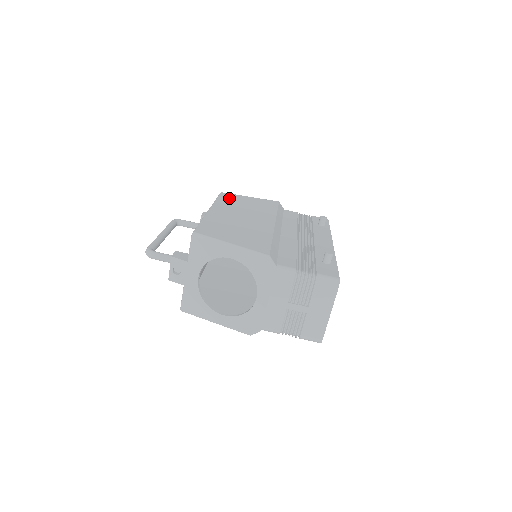
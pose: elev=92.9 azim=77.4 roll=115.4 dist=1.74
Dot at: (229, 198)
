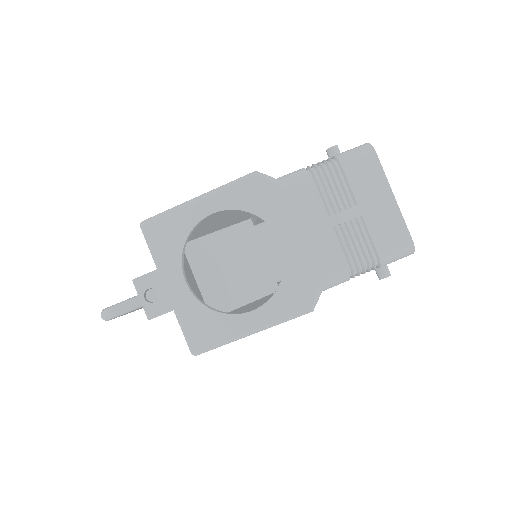
Dot at: occluded
